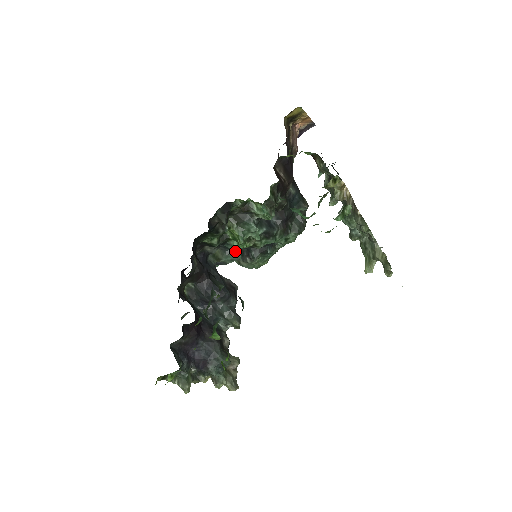
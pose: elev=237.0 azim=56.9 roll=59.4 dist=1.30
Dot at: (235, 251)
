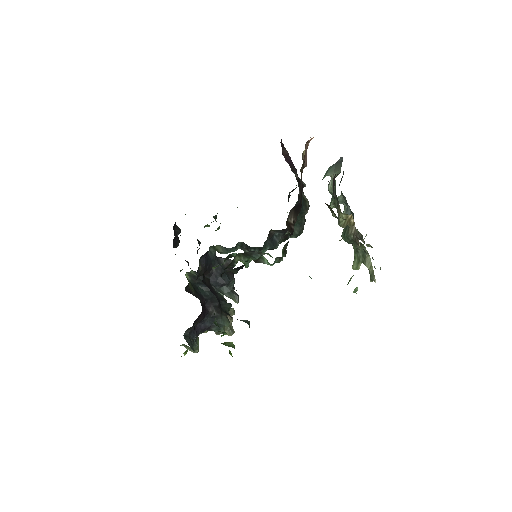
Dot at: (235, 246)
